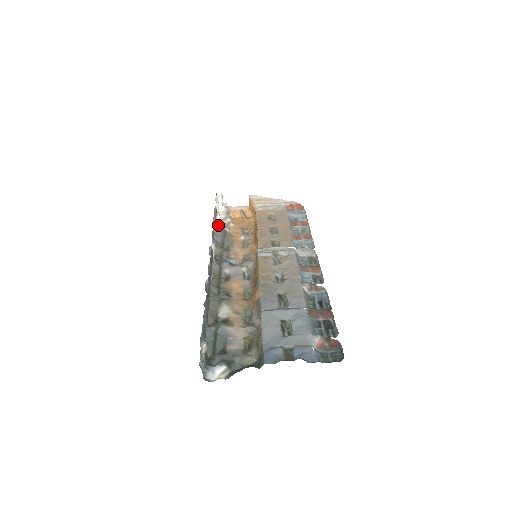
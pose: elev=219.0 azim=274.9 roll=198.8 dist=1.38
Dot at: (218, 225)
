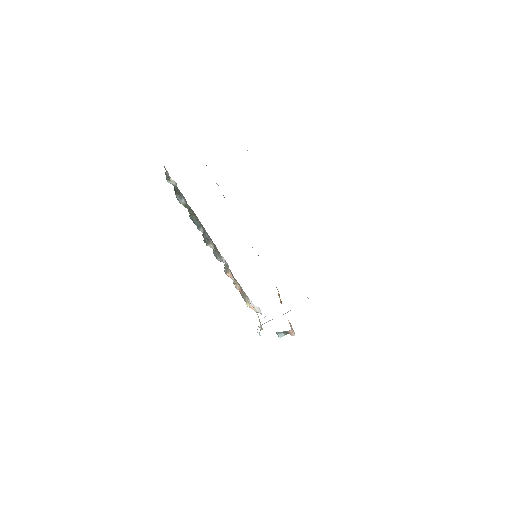
Dot at: occluded
